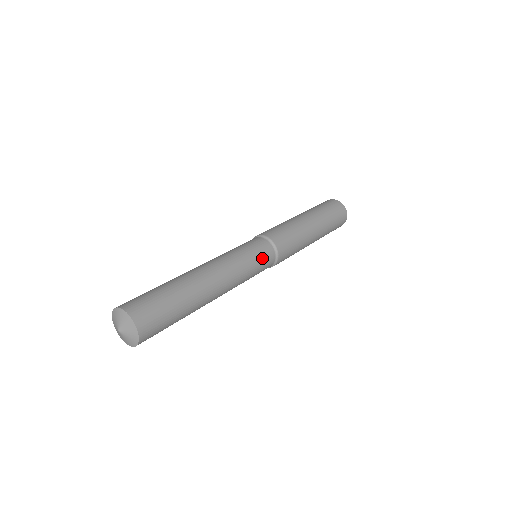
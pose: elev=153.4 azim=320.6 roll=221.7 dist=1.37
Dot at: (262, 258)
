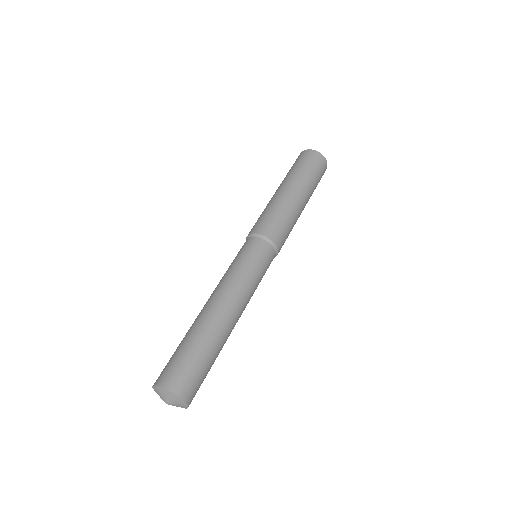
Dot at: occluded
